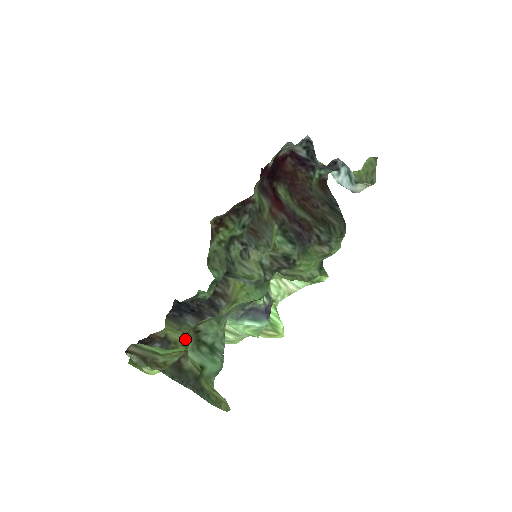
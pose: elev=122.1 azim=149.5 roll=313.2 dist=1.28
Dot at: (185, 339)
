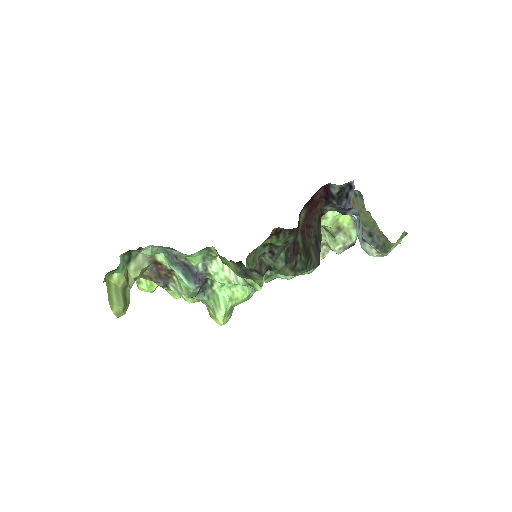
Dot at: occluded
